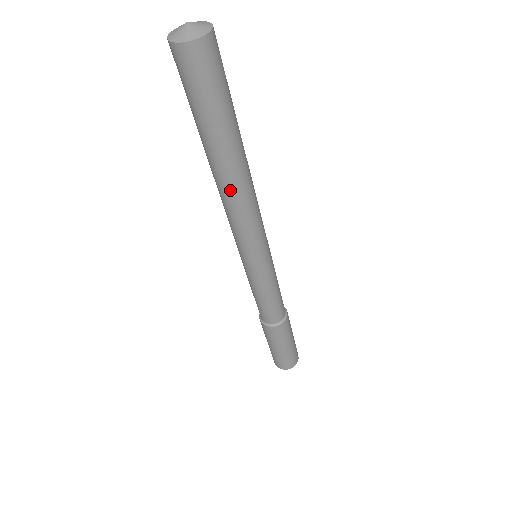
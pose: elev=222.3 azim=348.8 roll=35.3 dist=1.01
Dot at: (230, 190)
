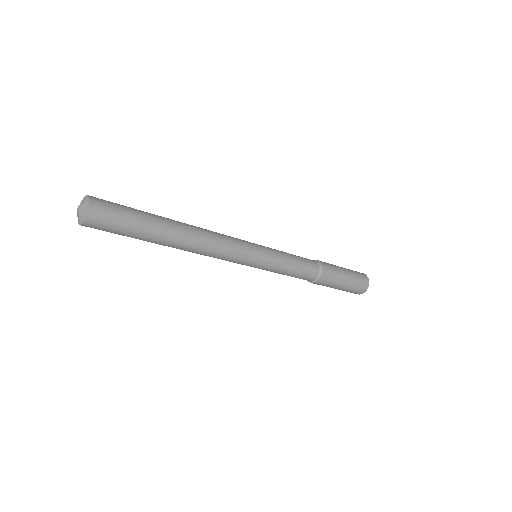
Dot at: occluded
